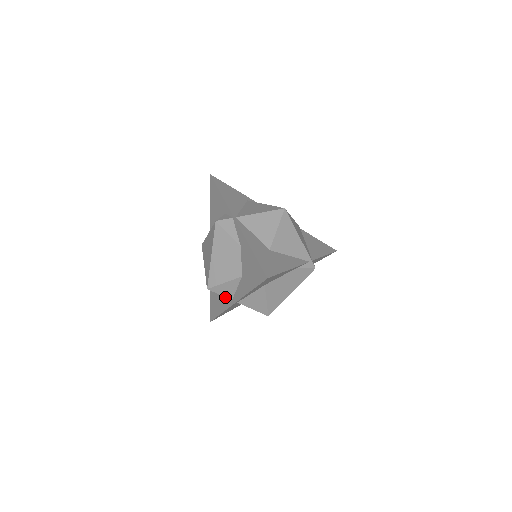
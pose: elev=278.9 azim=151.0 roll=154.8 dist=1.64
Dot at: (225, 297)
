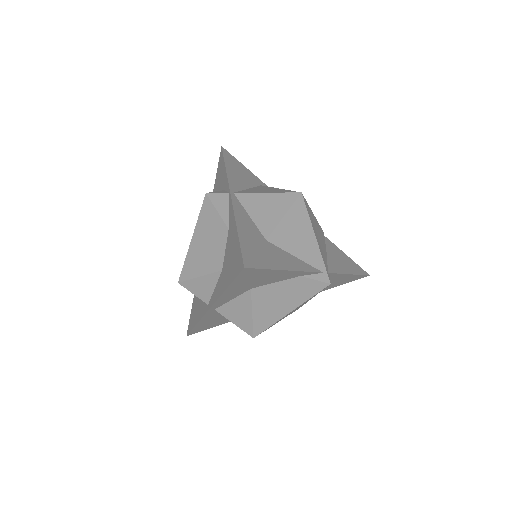
Dot at: occluded
